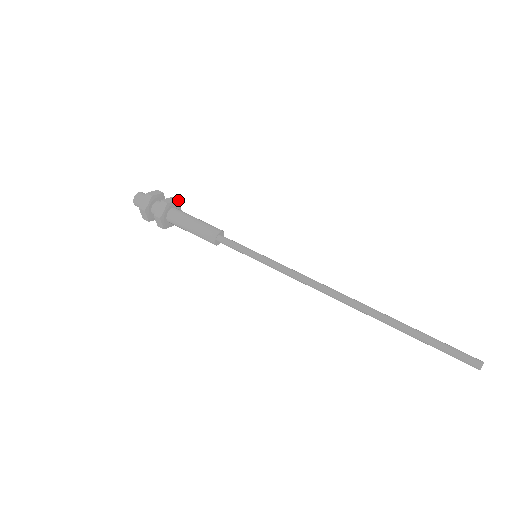
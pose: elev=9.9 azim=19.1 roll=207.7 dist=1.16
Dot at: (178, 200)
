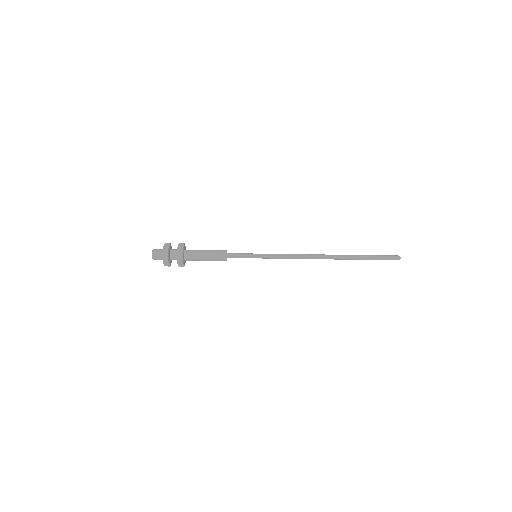
Dot at: (184, 244)
